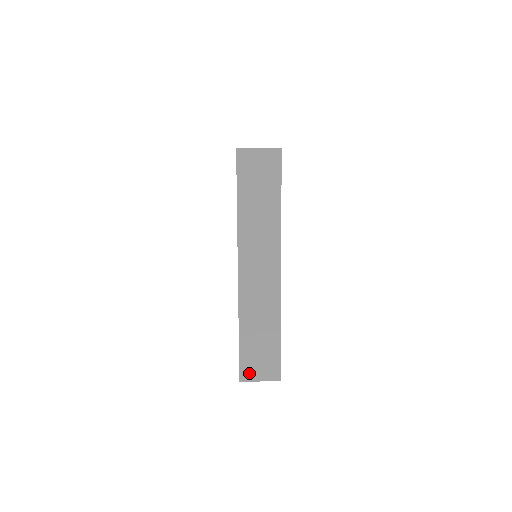
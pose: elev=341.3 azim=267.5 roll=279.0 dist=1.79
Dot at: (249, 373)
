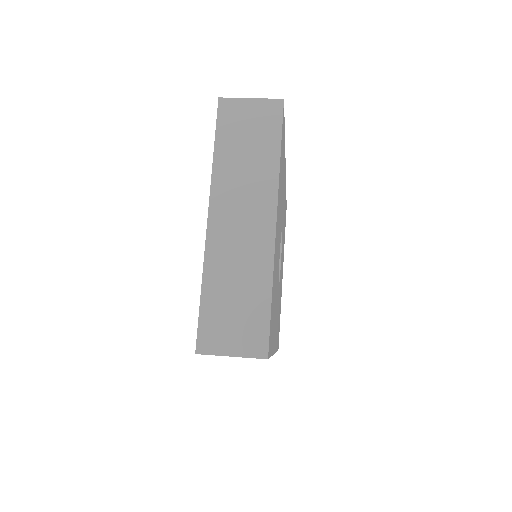
Dot at: occluded
